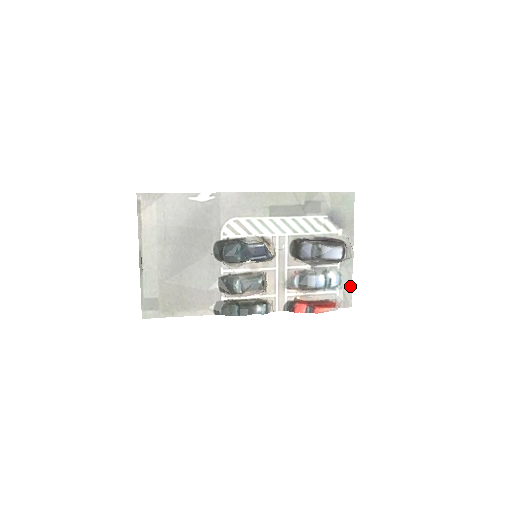
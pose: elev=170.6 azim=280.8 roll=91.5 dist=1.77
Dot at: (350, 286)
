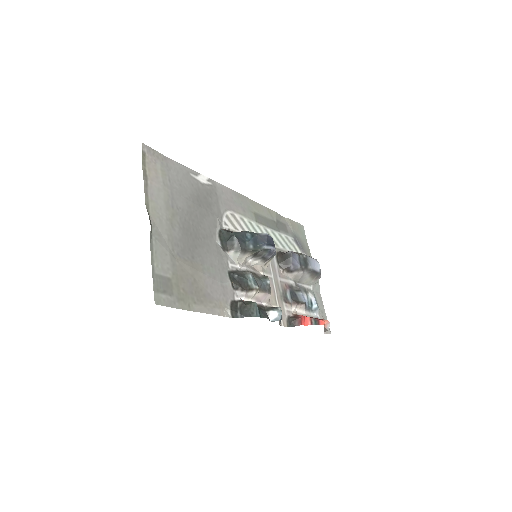
Dot at: (324, 312)
